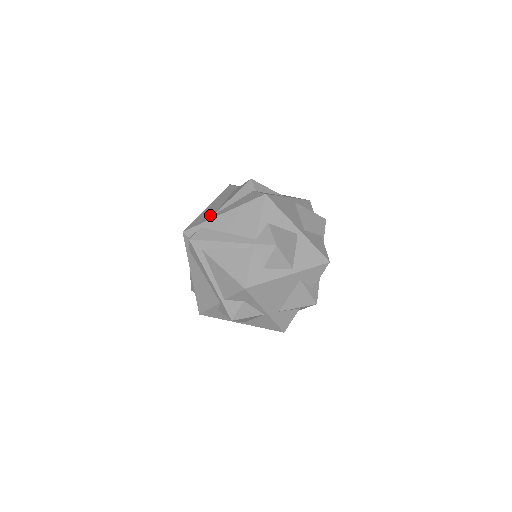
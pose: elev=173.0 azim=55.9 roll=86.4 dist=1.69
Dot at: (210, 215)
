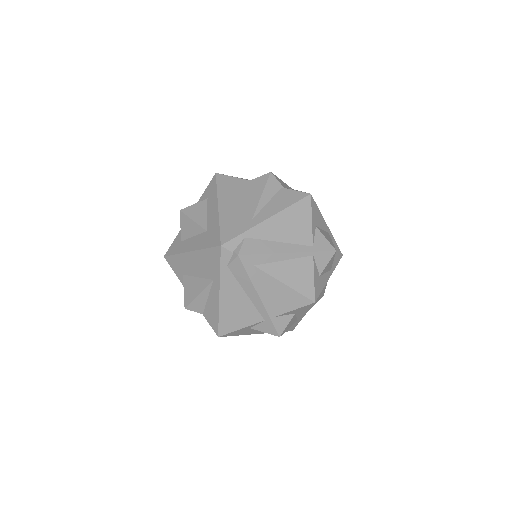
Dot at: (245, 220)
